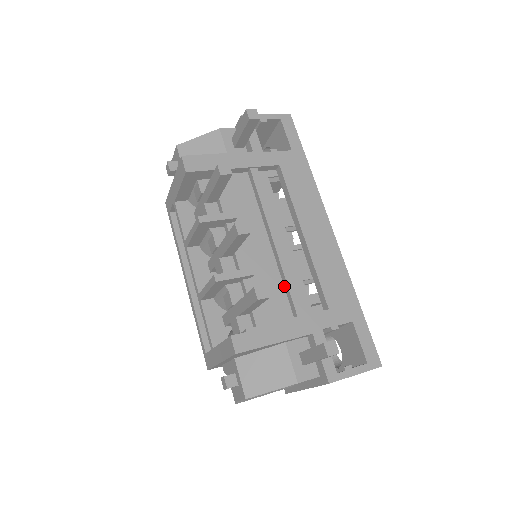
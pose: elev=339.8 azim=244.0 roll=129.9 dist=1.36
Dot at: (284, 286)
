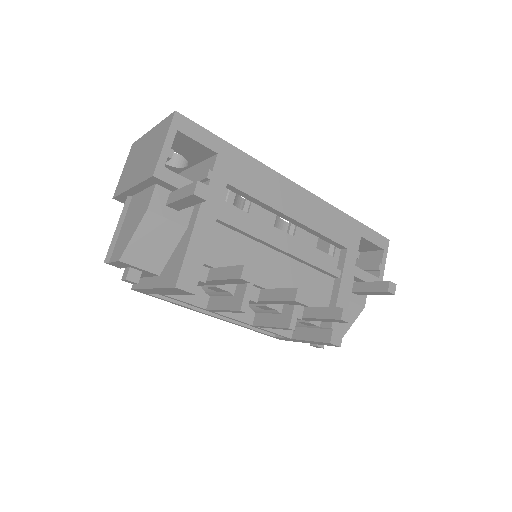
Dot at: (314, 268)
